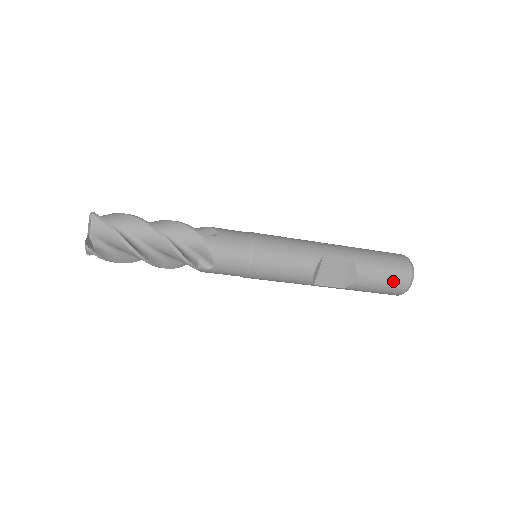
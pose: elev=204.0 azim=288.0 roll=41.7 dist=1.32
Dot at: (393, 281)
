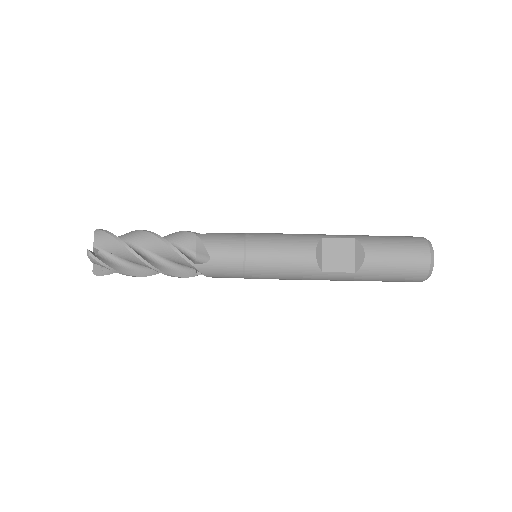
Dot at: (409, 253)
